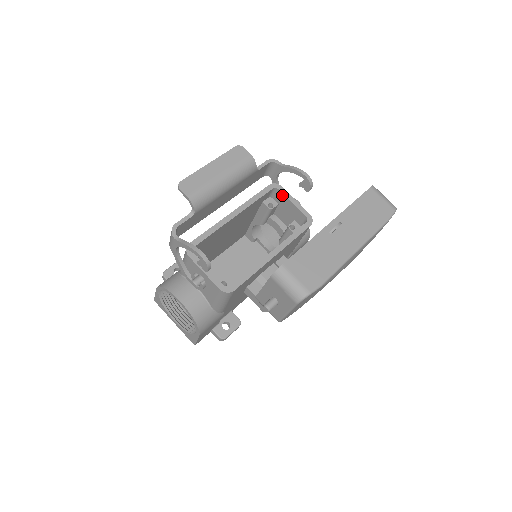
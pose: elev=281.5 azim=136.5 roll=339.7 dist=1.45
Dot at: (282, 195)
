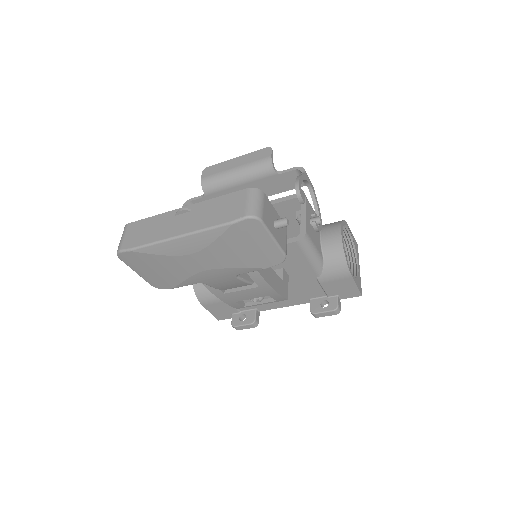
Dot at: (302, 206)
